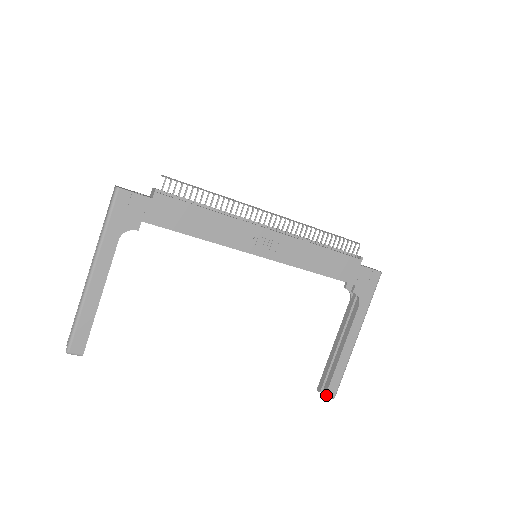
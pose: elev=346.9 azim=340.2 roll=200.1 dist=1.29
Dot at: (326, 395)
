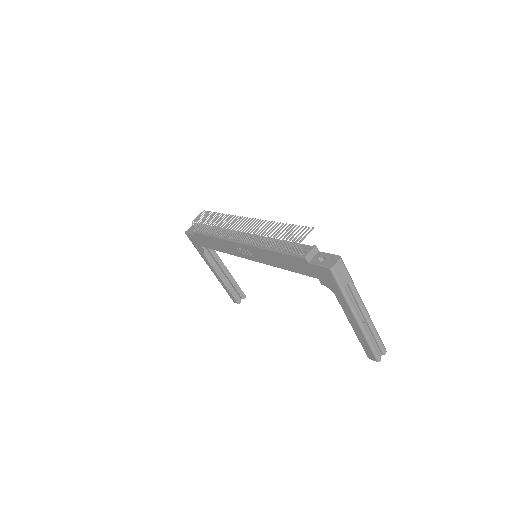
Dot at: (369, 358)
